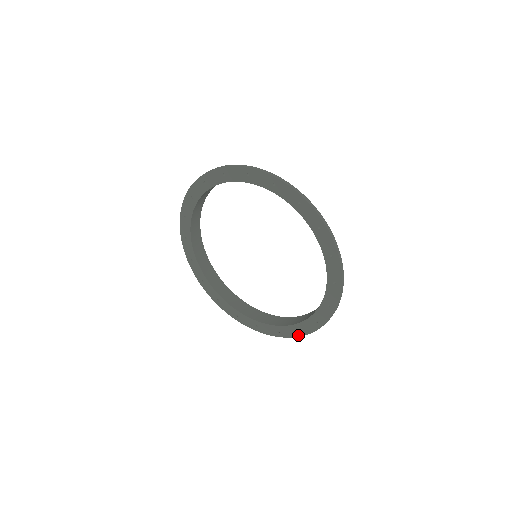
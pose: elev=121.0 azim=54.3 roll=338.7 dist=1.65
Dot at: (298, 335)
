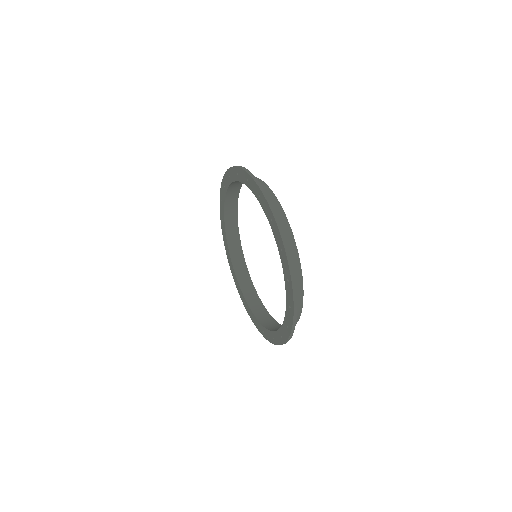
Dot at: (273, 342)
